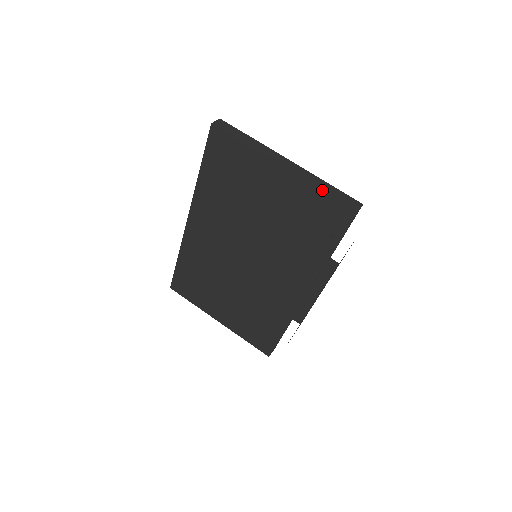
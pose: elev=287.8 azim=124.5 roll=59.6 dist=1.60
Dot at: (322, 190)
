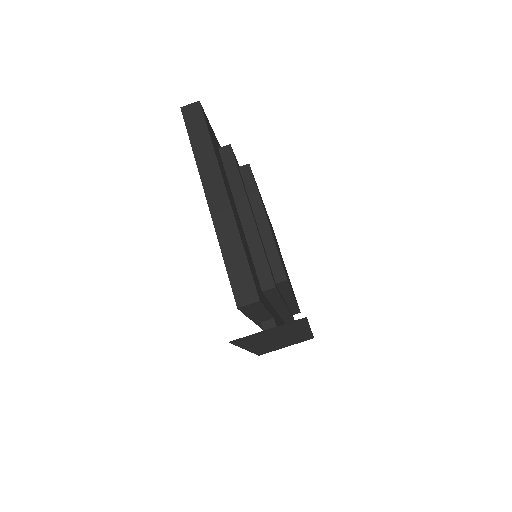
Dot at: (223, 255)
